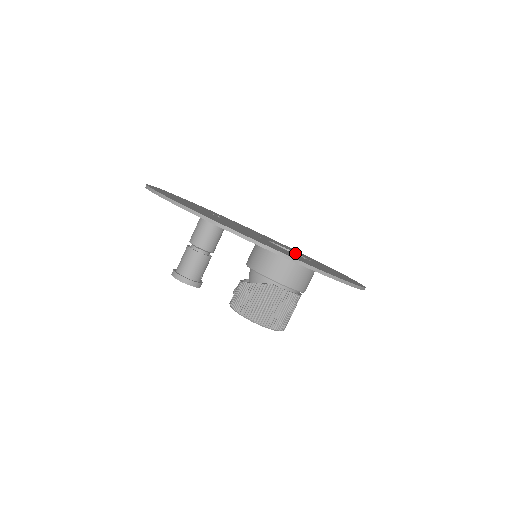
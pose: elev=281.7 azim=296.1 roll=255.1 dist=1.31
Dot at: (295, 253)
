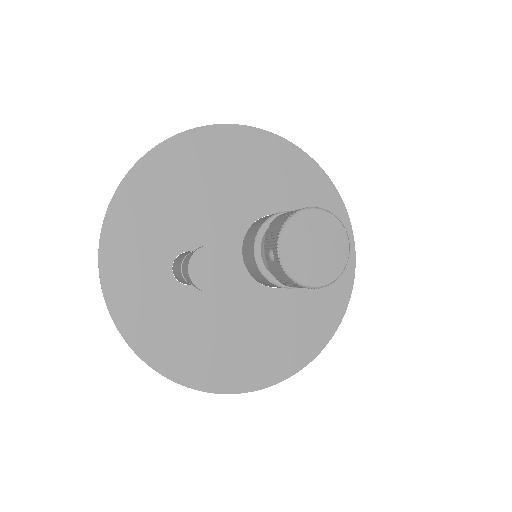
Dot at: occluded
